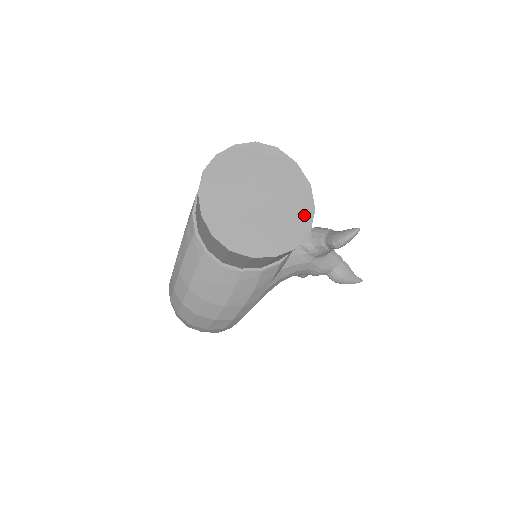
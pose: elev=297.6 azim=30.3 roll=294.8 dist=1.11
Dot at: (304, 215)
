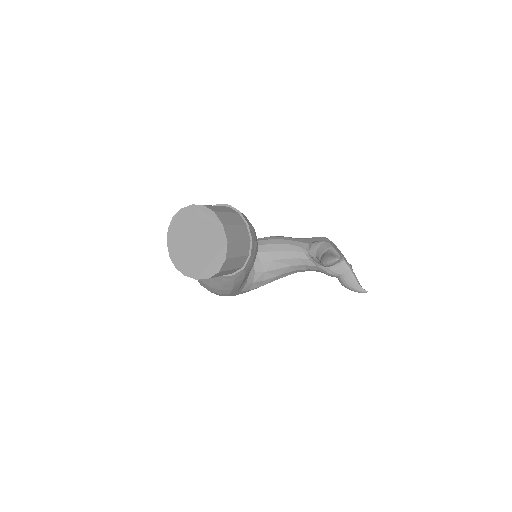
Dot at: (218, 260)
